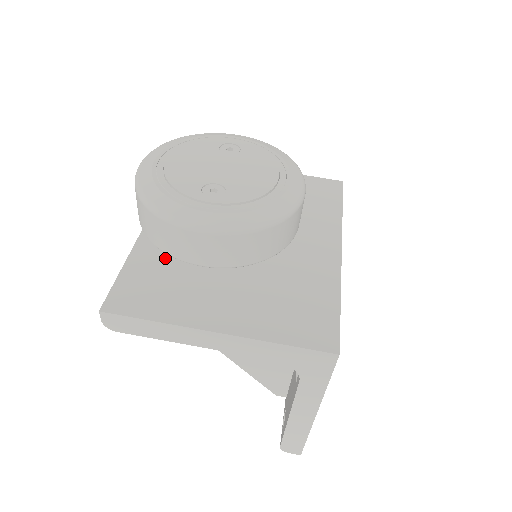
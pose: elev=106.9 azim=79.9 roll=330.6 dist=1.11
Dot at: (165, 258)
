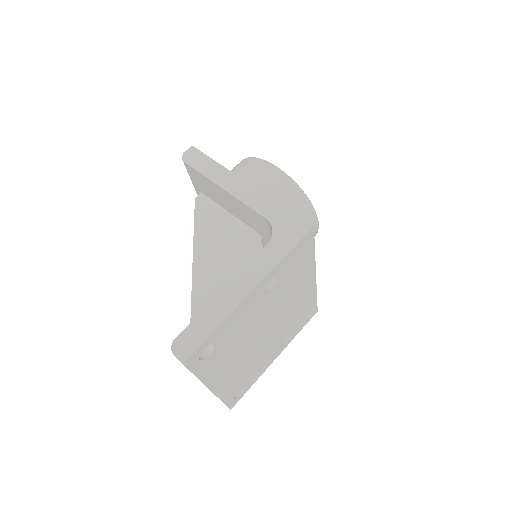
Dot at: occluded
